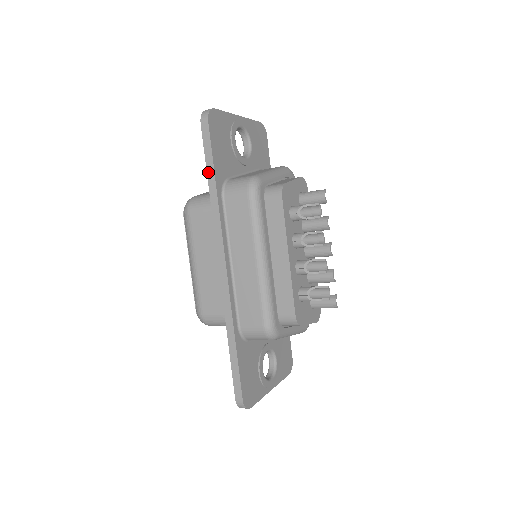
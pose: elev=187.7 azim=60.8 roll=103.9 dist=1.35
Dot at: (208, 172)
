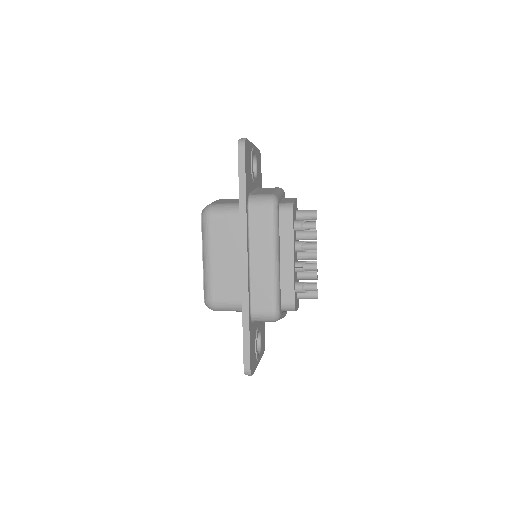
Dot at: (240, 187)
